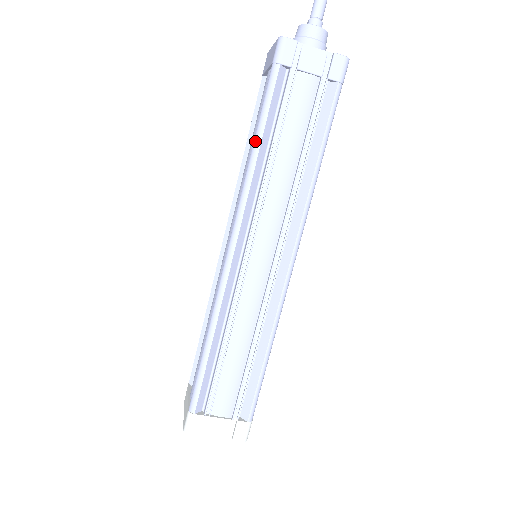
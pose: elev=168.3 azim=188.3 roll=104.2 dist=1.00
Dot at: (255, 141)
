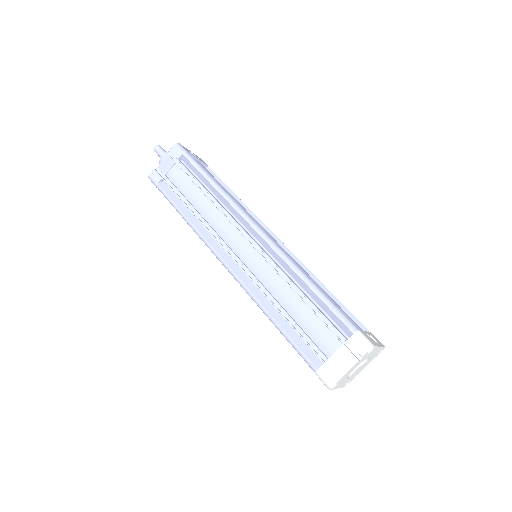
Dot at: (182, 217)
